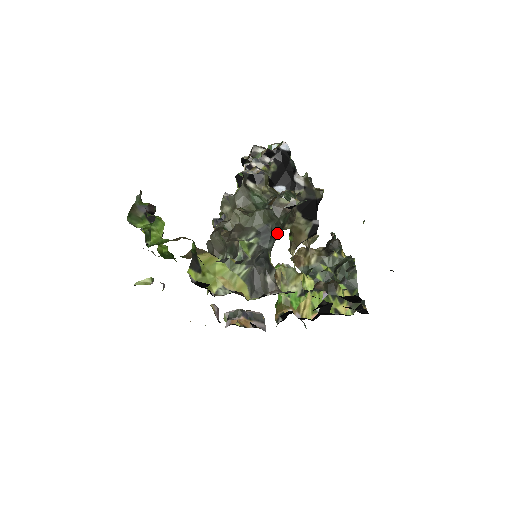
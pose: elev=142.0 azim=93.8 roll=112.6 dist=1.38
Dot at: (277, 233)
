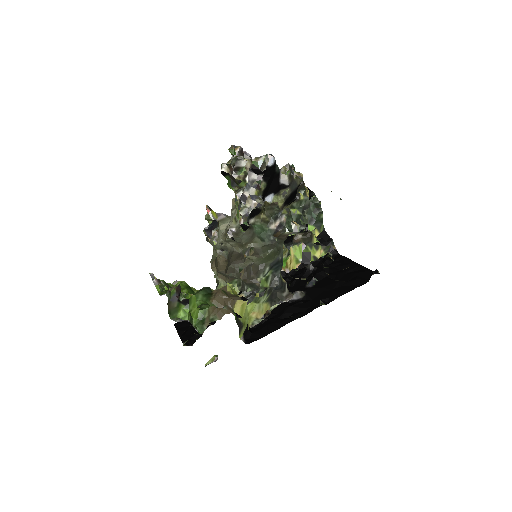
Dot at: occluded
